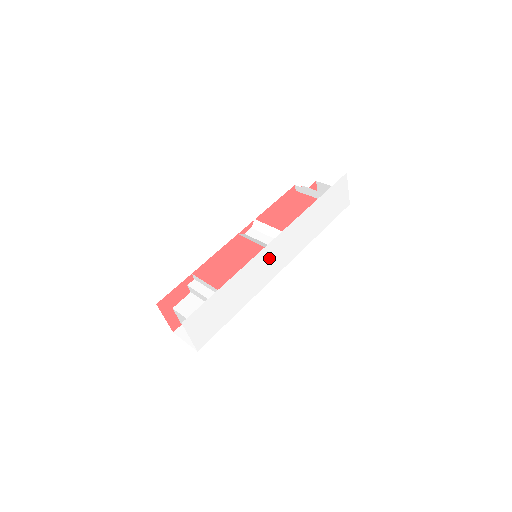
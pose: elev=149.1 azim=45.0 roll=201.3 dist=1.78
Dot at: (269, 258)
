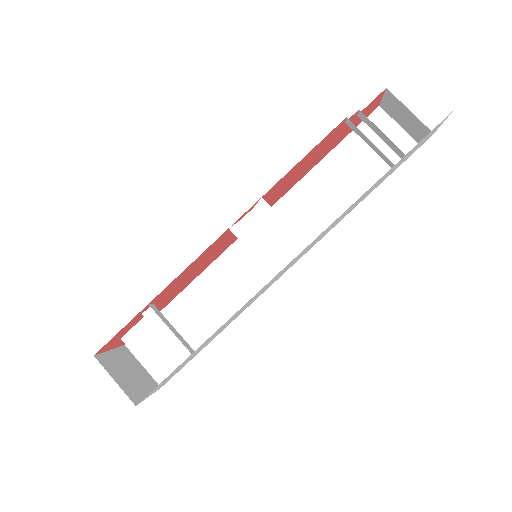
Dot at: (278, 275)
